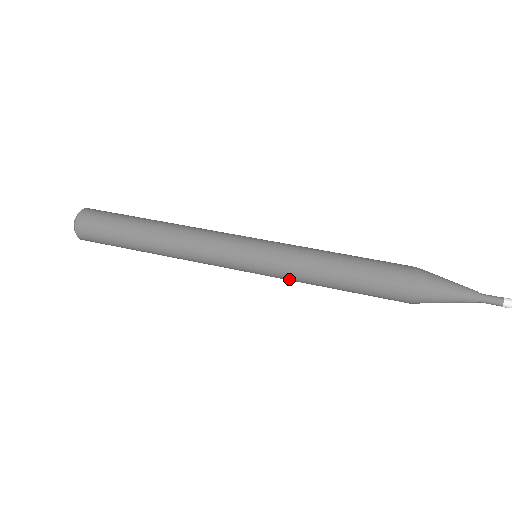
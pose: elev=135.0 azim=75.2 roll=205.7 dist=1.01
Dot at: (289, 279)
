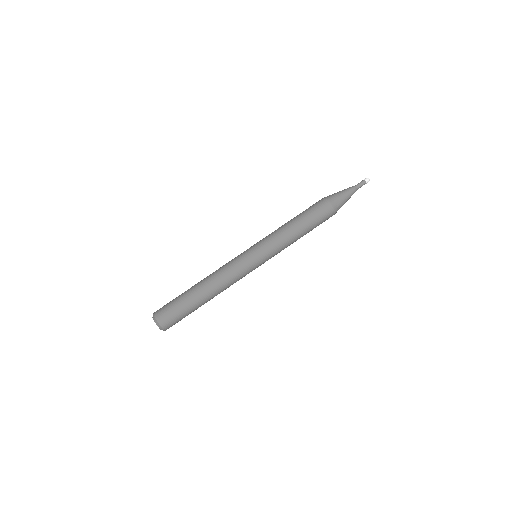
Dot at: occluded
